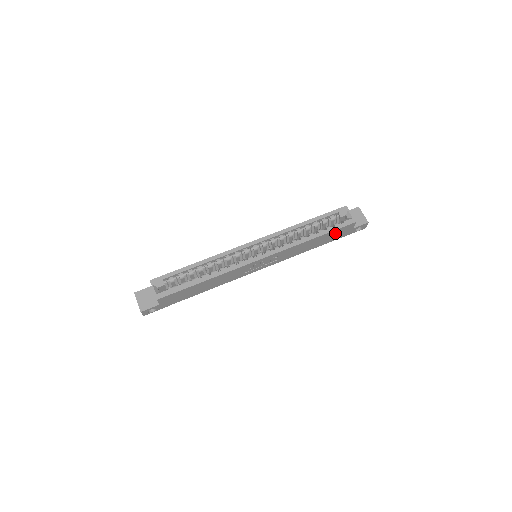
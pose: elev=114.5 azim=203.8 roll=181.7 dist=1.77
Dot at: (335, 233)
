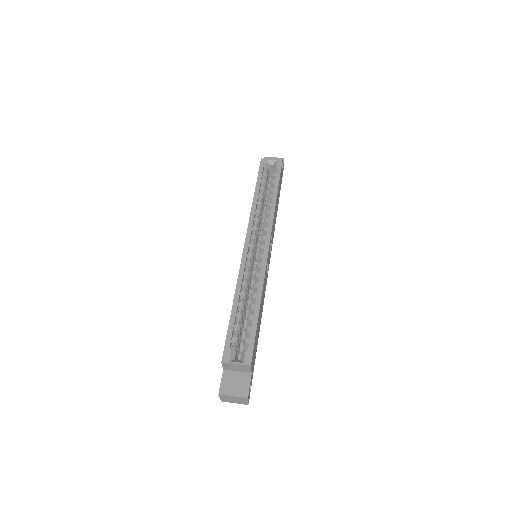
Dot at: occluded
